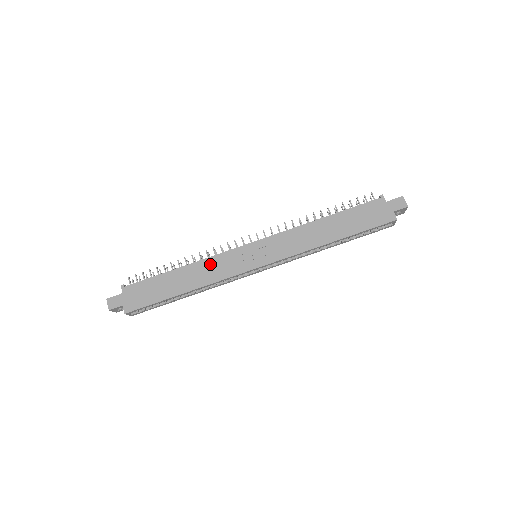
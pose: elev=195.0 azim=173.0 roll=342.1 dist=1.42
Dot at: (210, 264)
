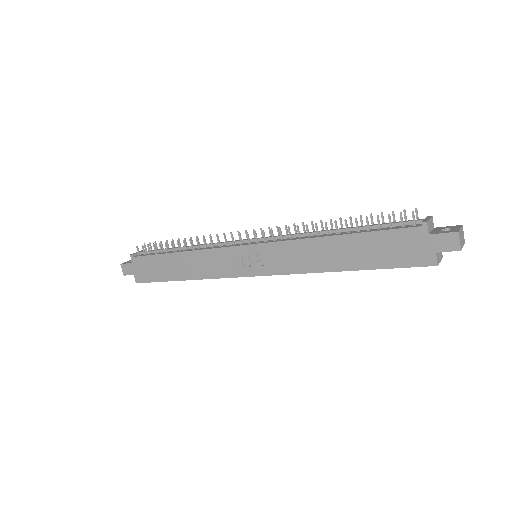
Dot at: (205, 257)
